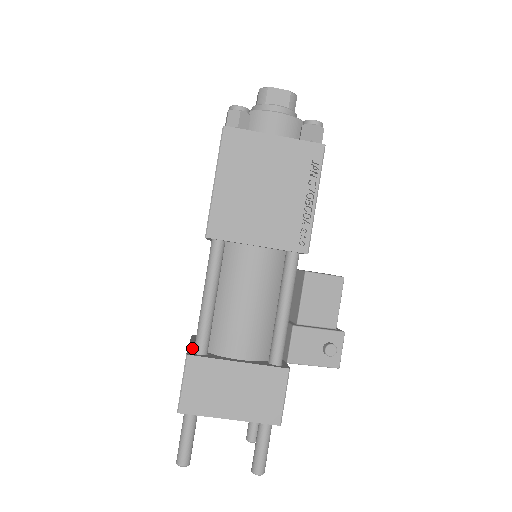
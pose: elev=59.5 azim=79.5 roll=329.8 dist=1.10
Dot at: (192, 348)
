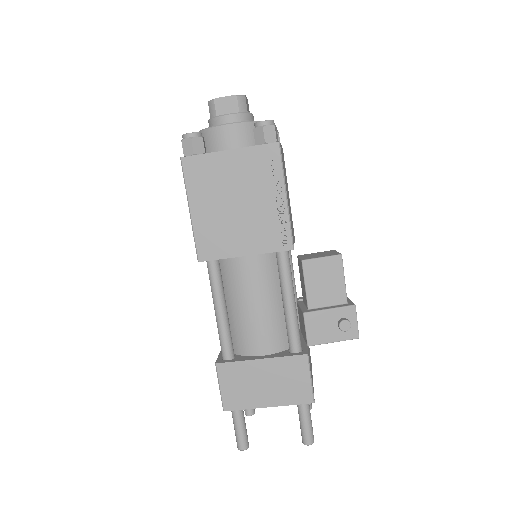
Dot at: occluded
